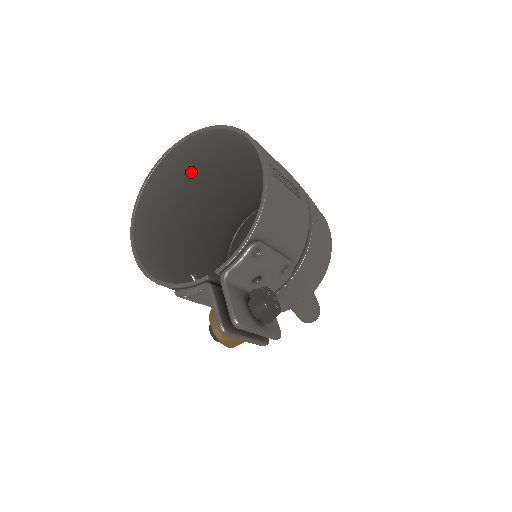
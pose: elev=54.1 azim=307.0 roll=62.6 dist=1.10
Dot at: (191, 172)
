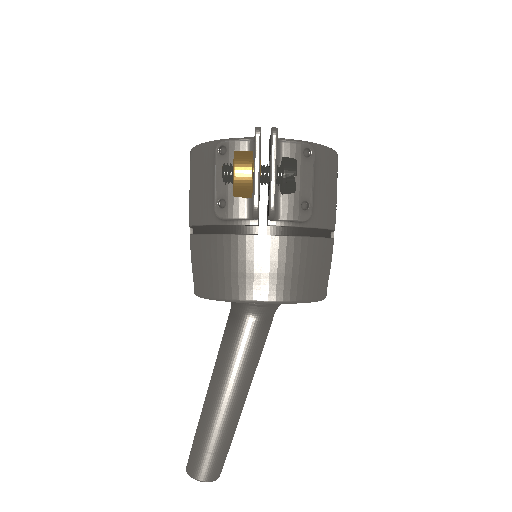
Dot at: occluded
